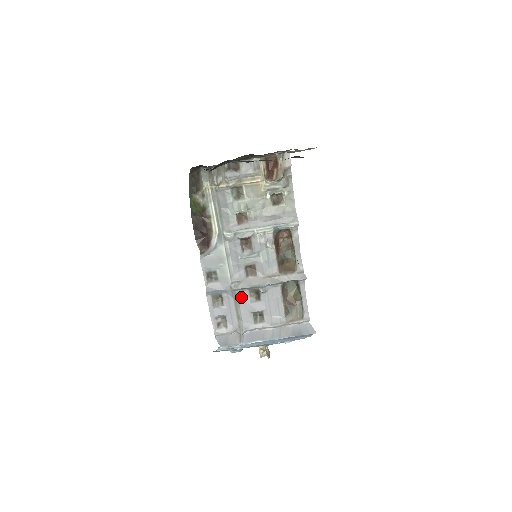
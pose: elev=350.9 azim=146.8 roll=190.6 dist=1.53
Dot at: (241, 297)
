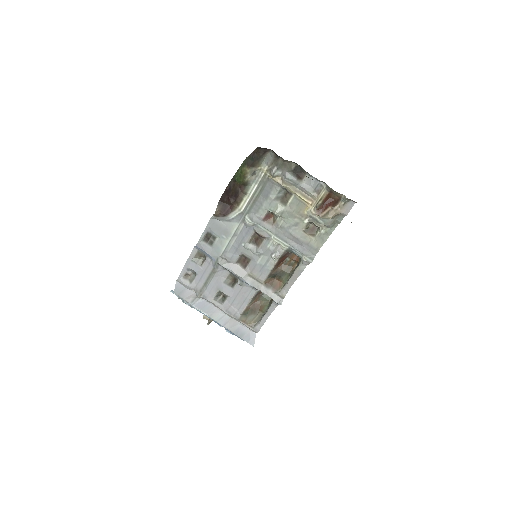
Dot at: (220, 272)
